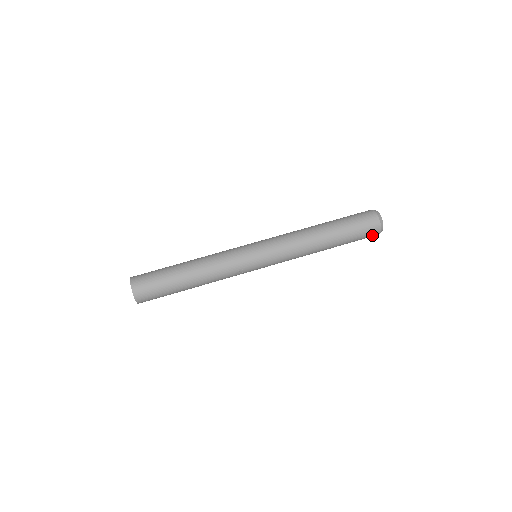
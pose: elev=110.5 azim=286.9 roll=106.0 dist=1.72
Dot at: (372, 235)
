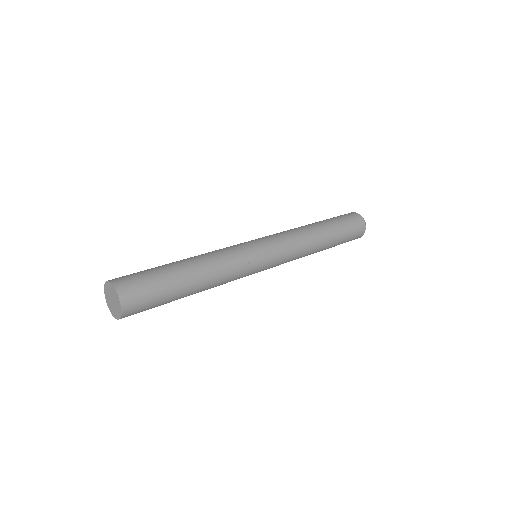
Dot at: (359, 233)
